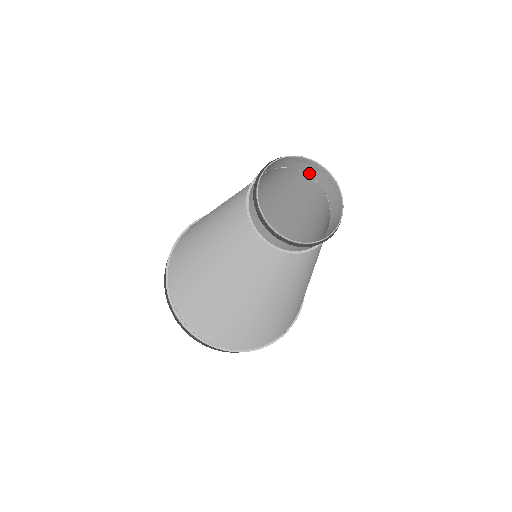
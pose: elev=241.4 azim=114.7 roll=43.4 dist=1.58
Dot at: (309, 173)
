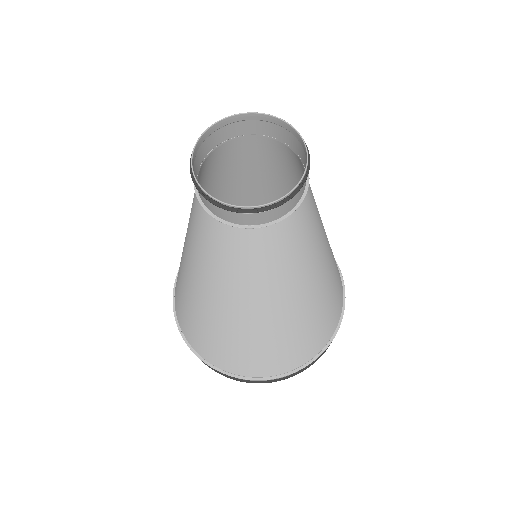
Dot at: (260, 132)
